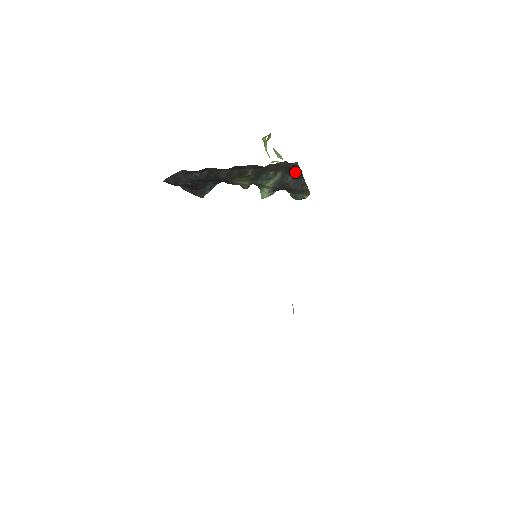
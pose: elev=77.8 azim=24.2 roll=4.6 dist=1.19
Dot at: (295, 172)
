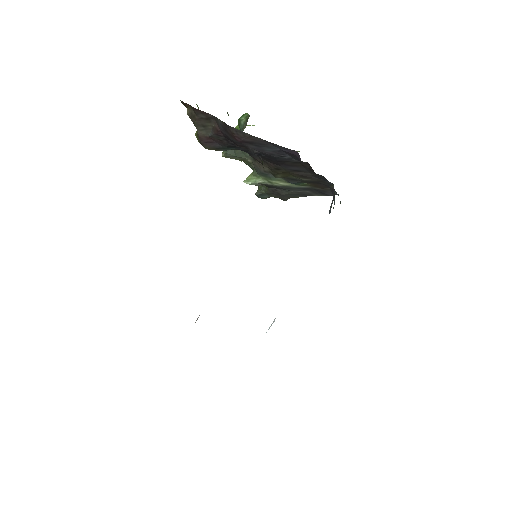
Dot at: (315, 193)
